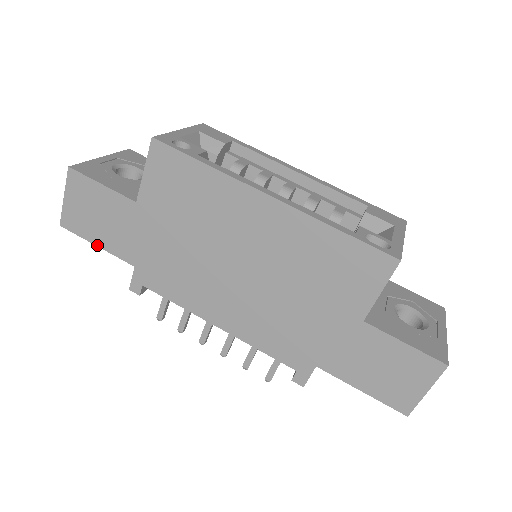
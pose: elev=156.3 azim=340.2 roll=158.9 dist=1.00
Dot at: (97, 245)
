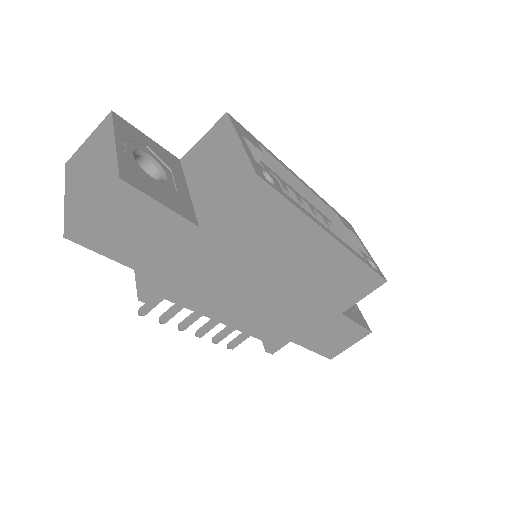
Dot at: (117, 260)
